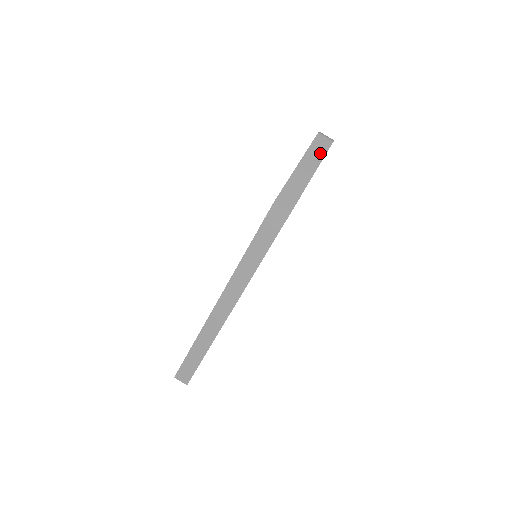
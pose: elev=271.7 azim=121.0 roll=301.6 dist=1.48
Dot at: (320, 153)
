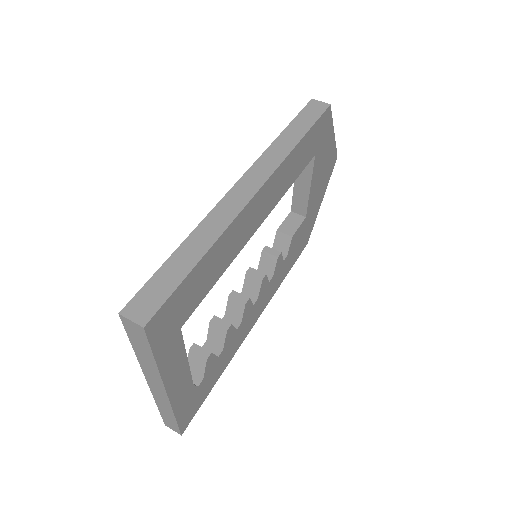
Dot at: occluded
